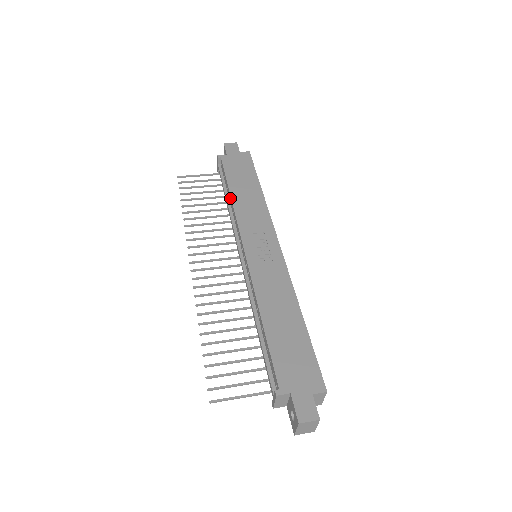
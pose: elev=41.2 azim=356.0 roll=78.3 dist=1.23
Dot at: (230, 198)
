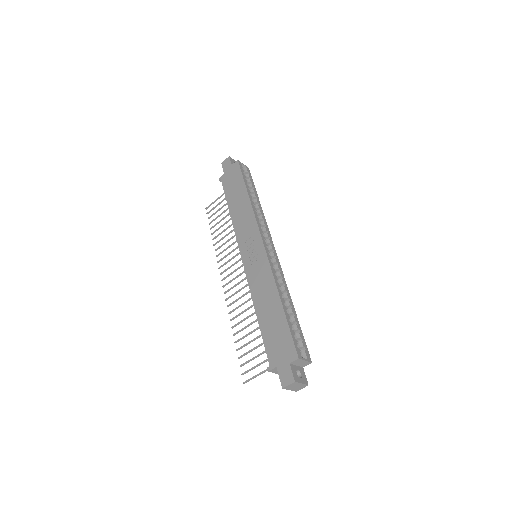
Dot at: (231, 215)
